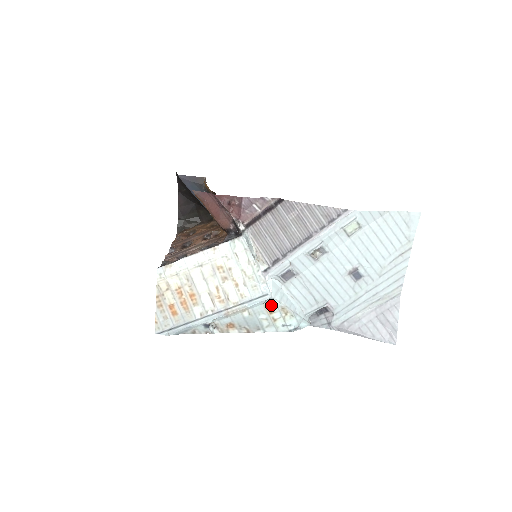
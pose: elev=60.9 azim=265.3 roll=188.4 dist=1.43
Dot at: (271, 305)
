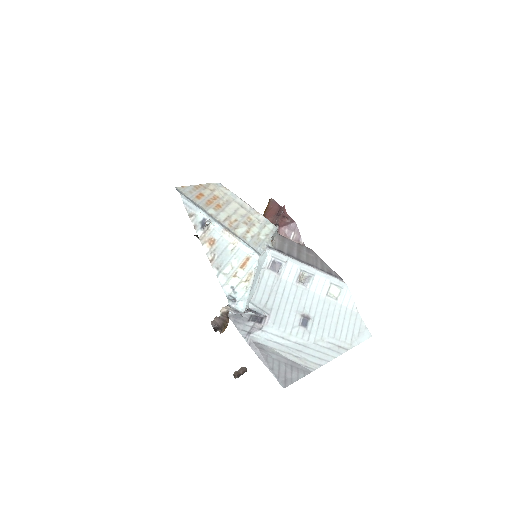
Dot at: (250, 262)
